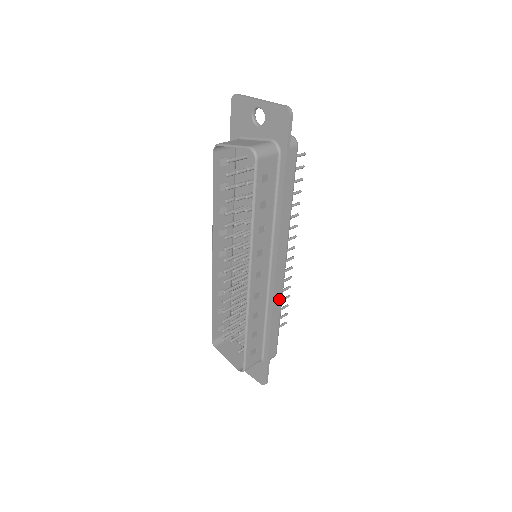
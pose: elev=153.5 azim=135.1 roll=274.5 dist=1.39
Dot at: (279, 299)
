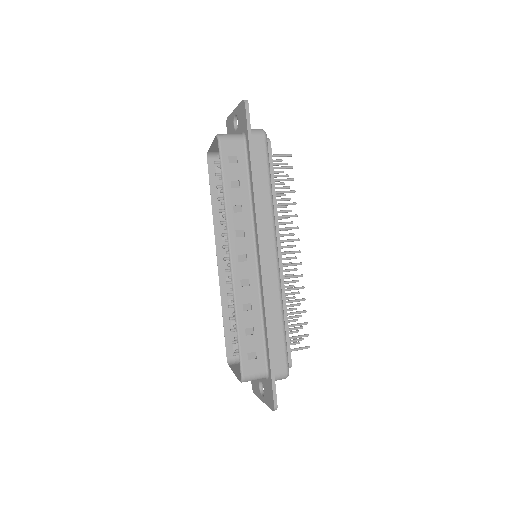
Dot at: (276, 296)
